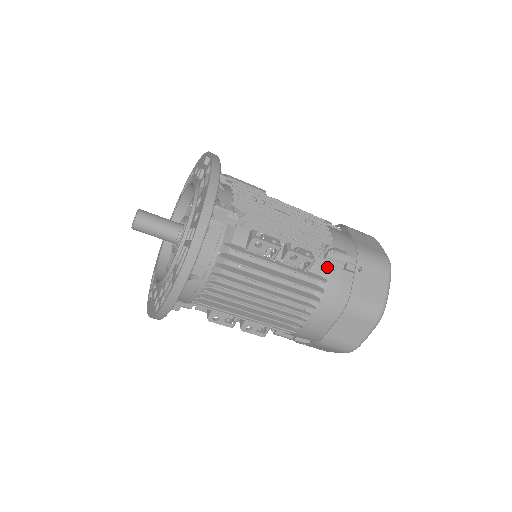
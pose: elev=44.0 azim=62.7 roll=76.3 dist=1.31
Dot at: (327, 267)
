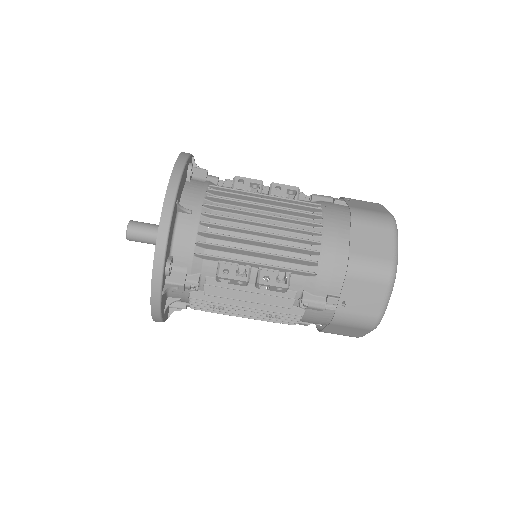
Dot at: (317, 203)
